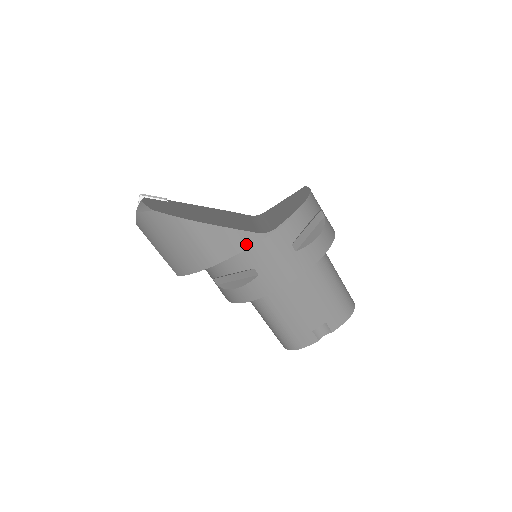
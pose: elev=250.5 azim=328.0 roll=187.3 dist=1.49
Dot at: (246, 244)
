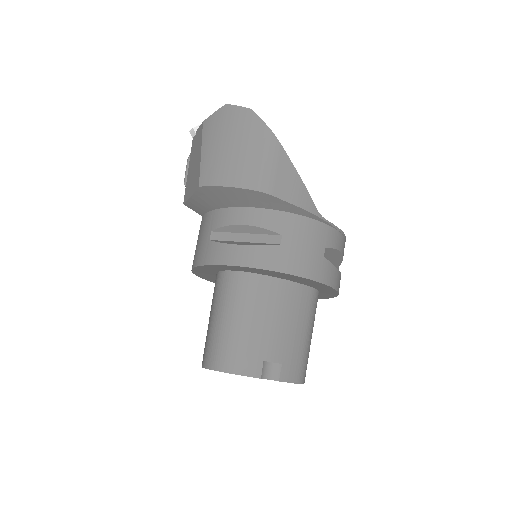
Dot at: (301, 203)
